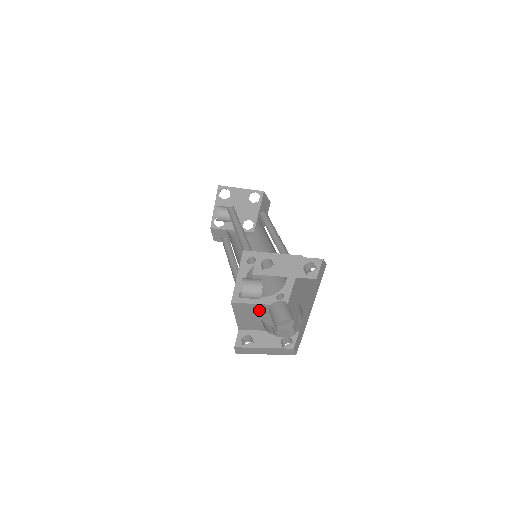
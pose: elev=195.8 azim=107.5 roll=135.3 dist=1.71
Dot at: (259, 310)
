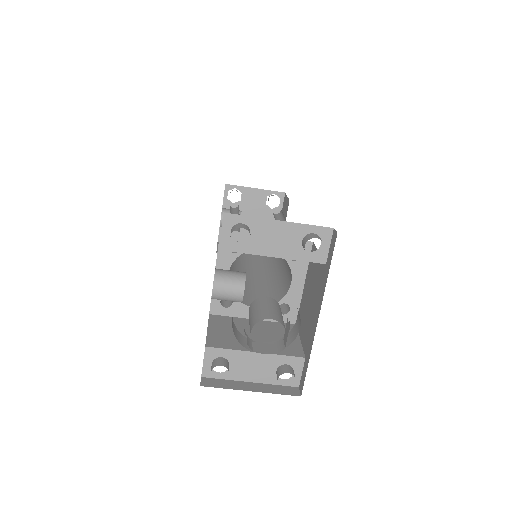
Dot at: (249, 326)
